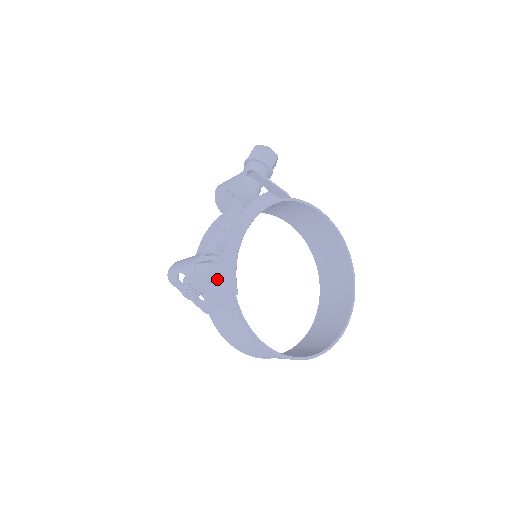
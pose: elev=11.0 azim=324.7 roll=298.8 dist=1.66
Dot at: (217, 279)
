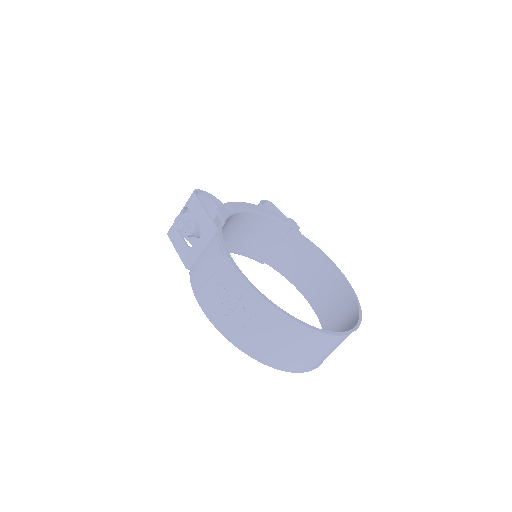
Dot at: occluded
